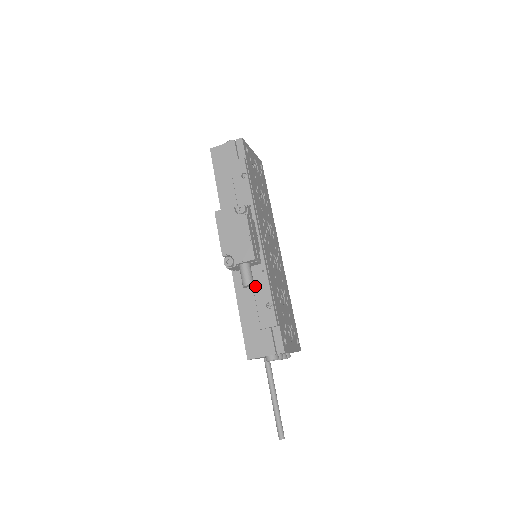
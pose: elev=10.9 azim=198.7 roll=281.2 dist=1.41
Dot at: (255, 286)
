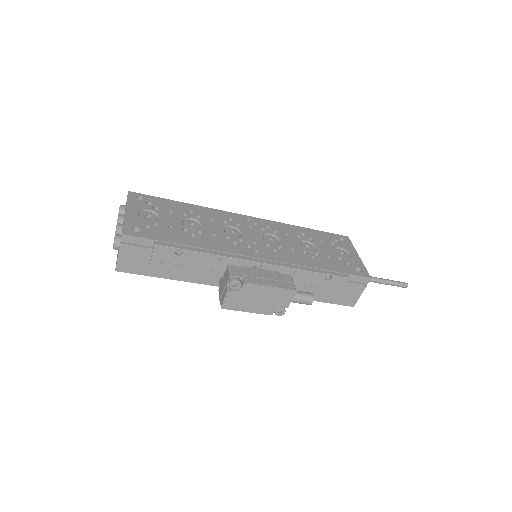
Dot at: (302, 283)
